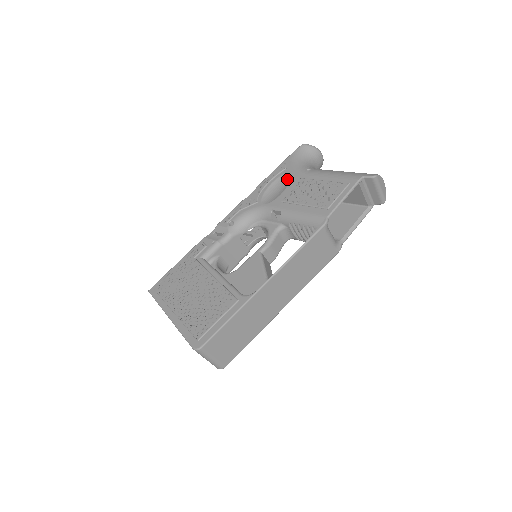
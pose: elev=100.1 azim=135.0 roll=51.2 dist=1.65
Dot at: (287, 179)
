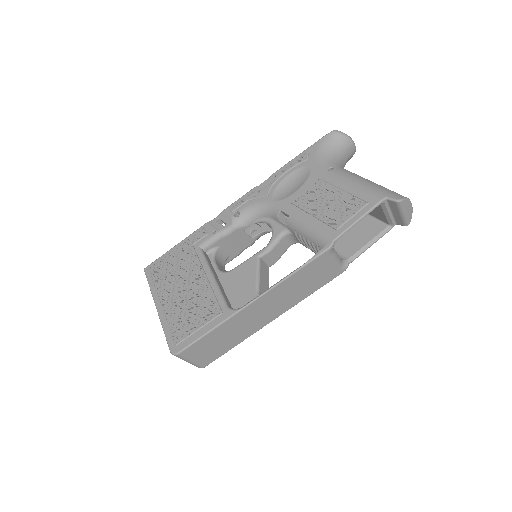
Dot at: (305, 174)
